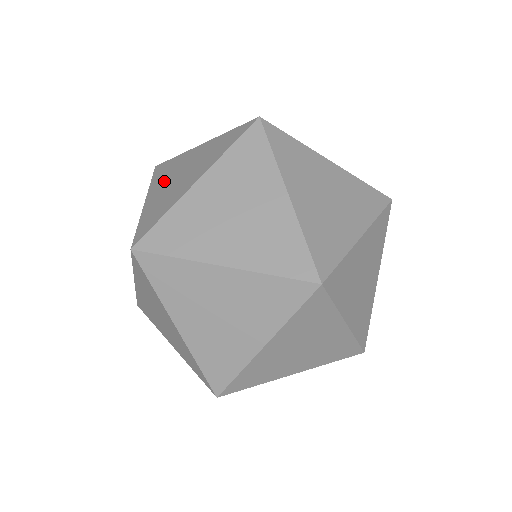
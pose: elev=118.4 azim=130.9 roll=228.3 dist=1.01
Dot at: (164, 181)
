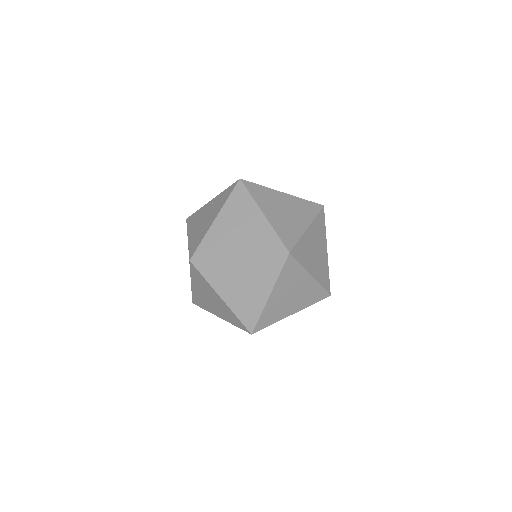
Dot at: (232, 216)
